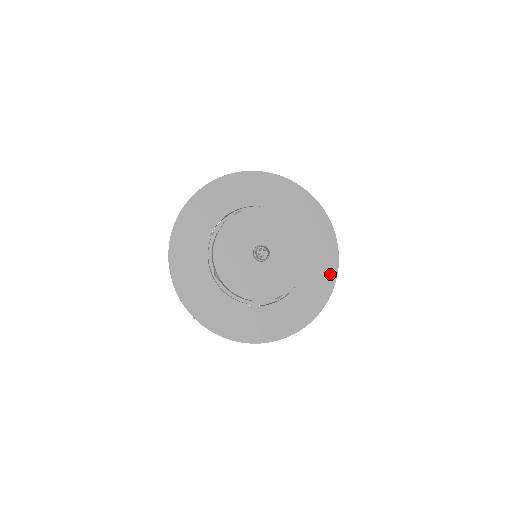
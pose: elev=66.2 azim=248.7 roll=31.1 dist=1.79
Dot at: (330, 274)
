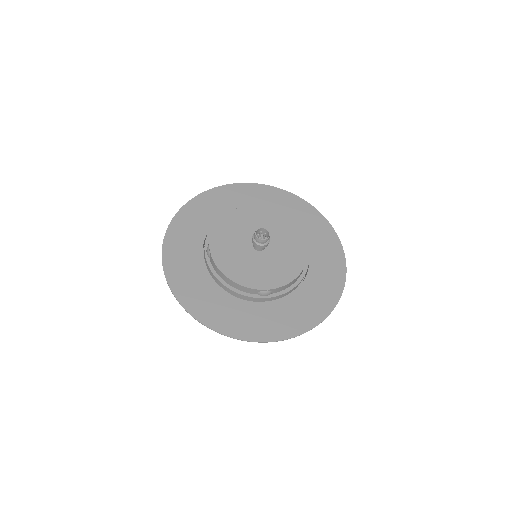
Dot at: (330, 299)
